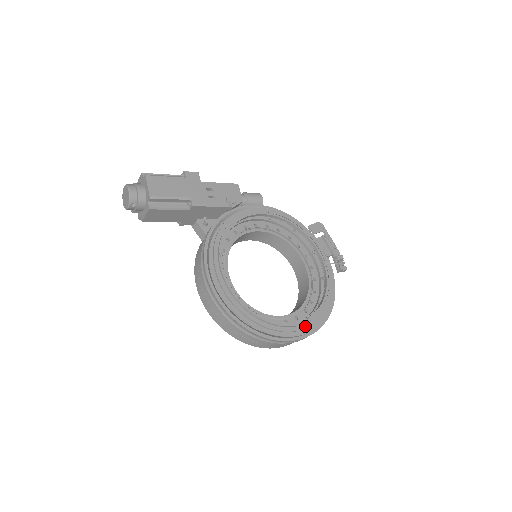
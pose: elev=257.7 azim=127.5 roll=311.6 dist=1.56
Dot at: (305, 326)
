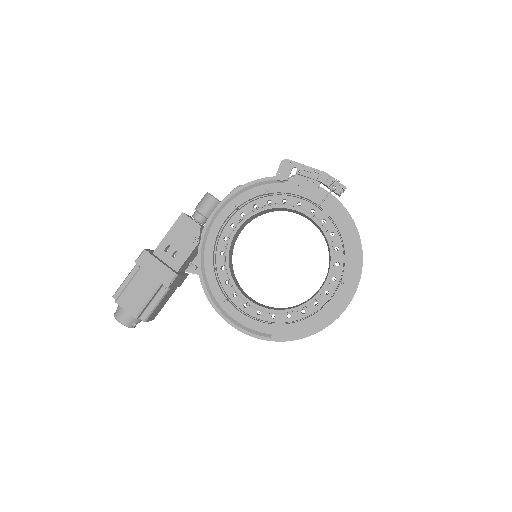
Dot at: (344, 291)
